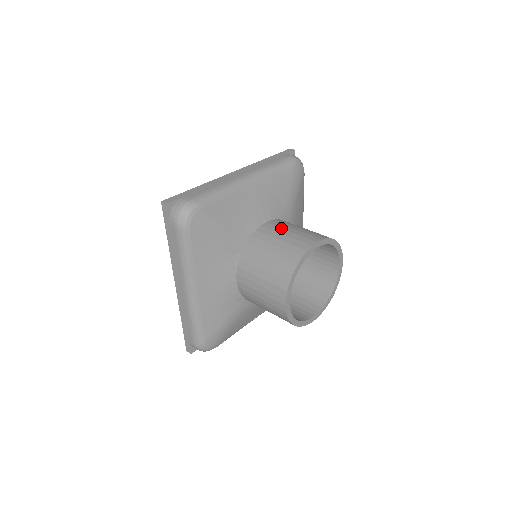
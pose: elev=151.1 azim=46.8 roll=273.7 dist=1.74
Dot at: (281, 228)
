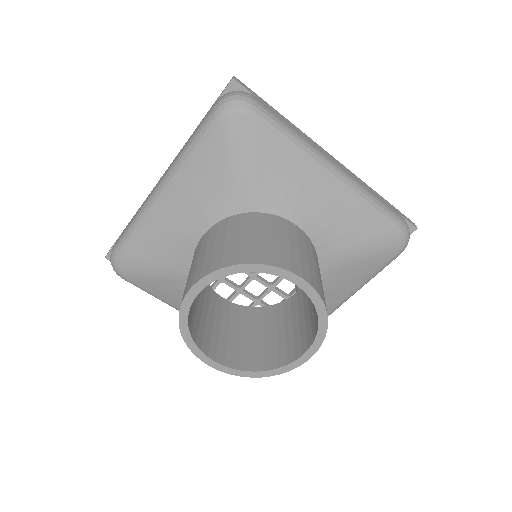
Dot at: (199, 249)
